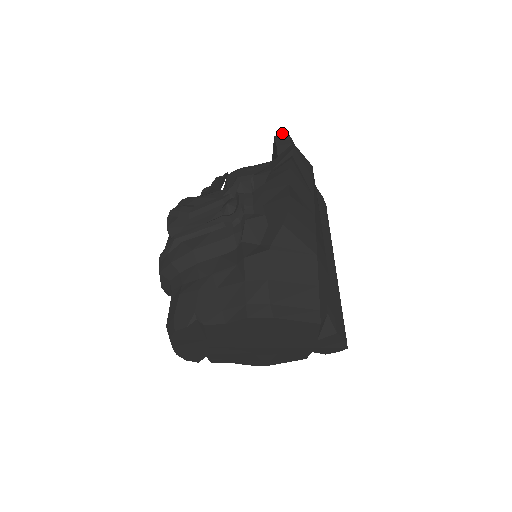
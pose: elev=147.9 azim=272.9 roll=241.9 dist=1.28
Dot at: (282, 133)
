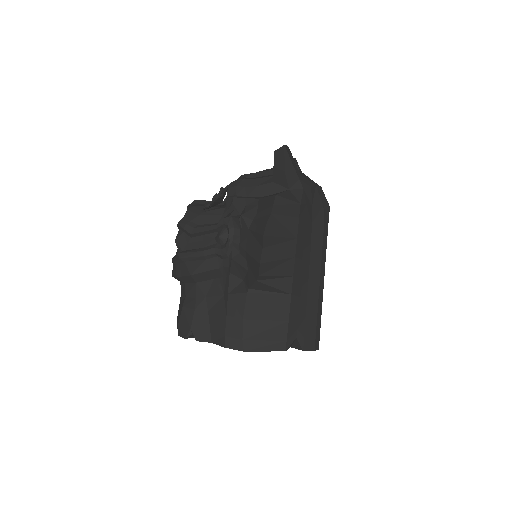
Dot at: (280, 151)
